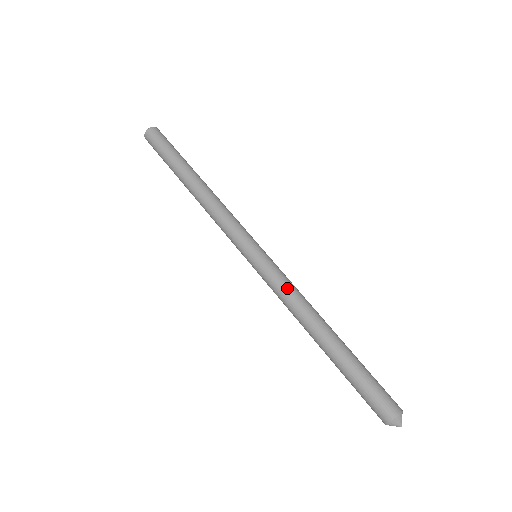
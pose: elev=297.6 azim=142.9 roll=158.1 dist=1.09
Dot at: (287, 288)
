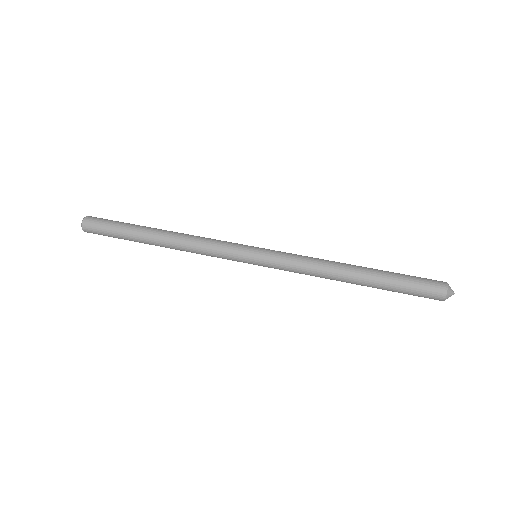
Dot at: (300, 266)
